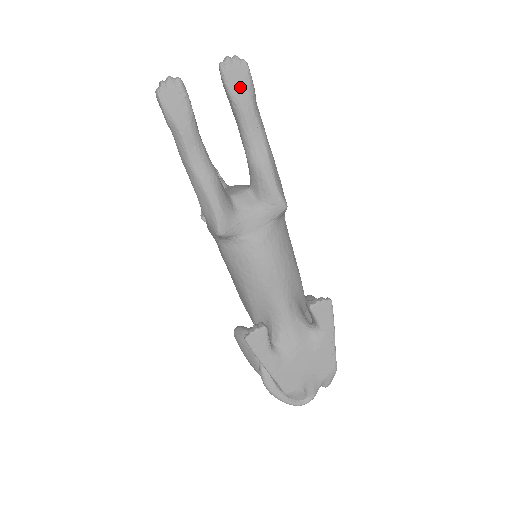
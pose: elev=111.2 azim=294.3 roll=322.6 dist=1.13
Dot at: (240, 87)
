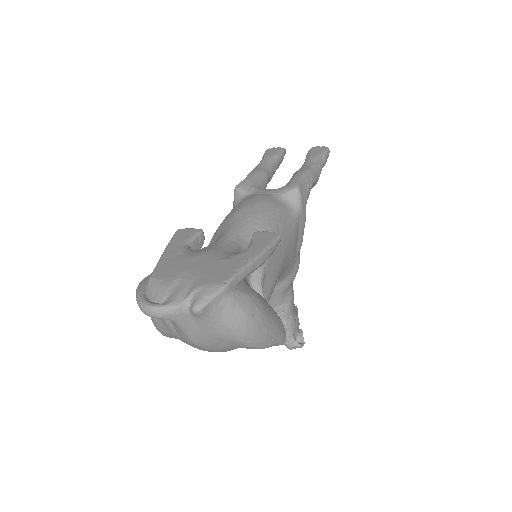
Dot at: (316, 152)
